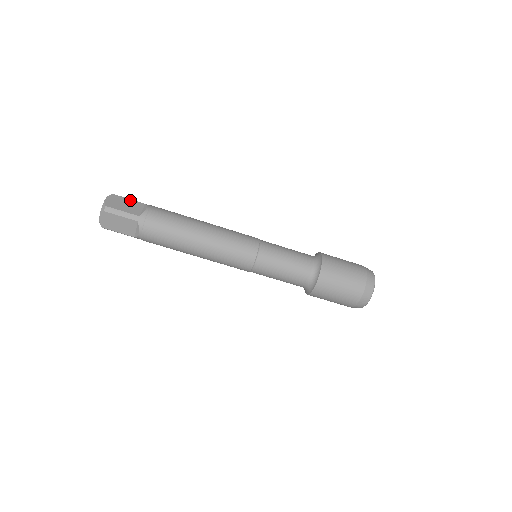
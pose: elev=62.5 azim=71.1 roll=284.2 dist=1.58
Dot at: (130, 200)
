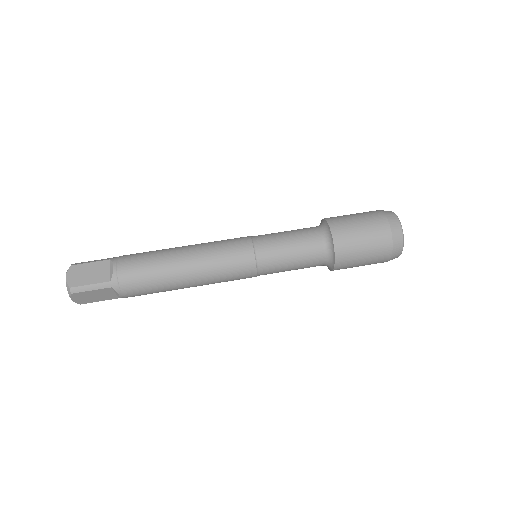
Dot at: occluded
